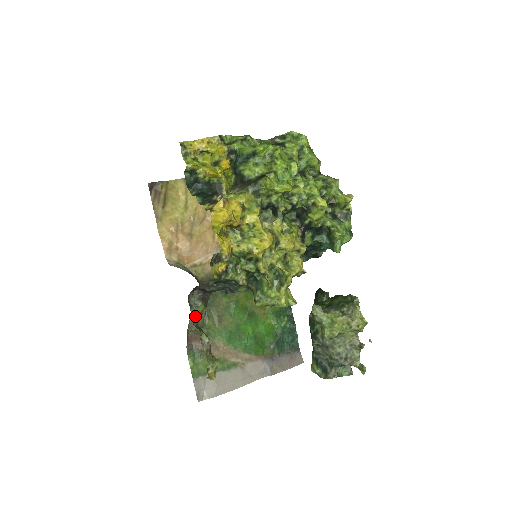
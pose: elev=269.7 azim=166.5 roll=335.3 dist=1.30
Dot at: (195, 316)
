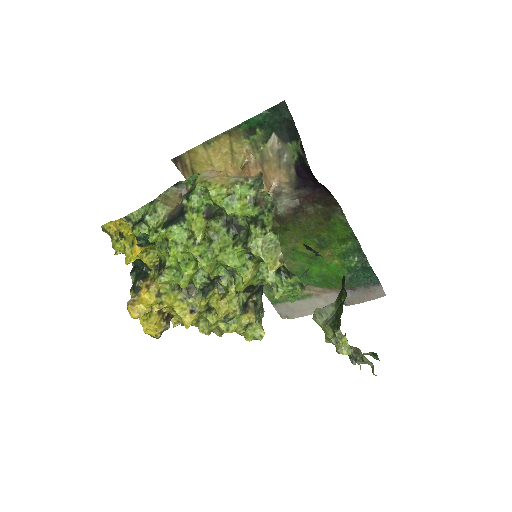
Dot at: occluded
